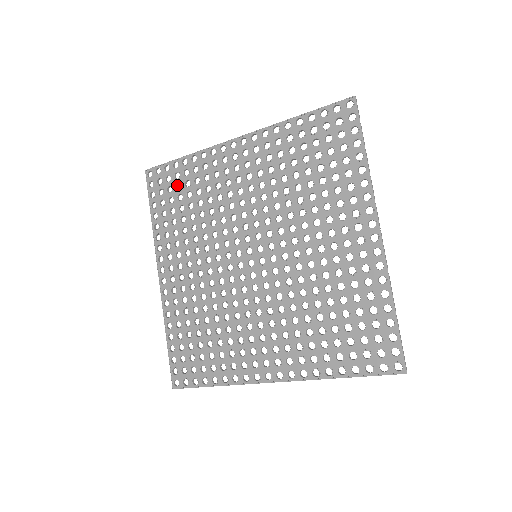
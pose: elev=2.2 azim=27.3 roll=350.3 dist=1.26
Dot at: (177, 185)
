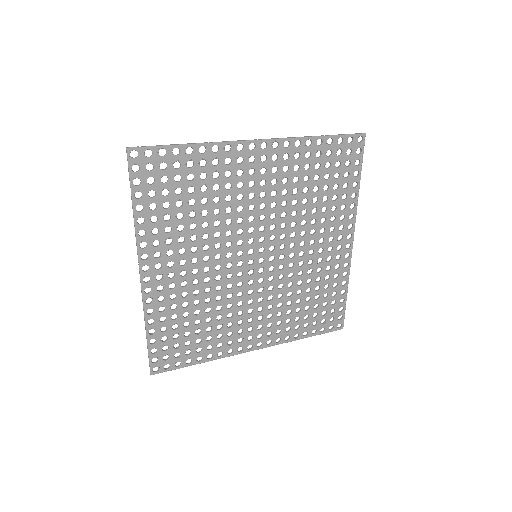
Dot at: (174, 175)
